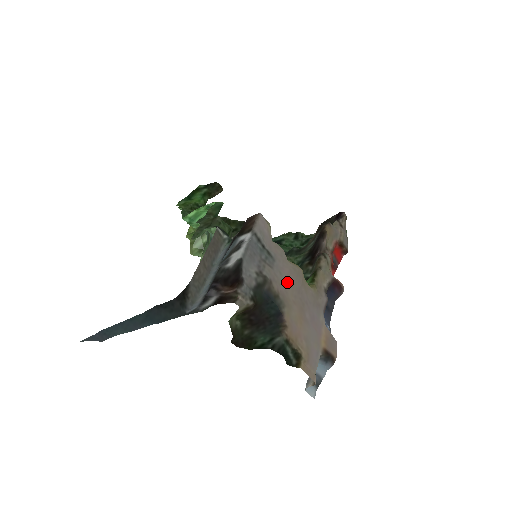
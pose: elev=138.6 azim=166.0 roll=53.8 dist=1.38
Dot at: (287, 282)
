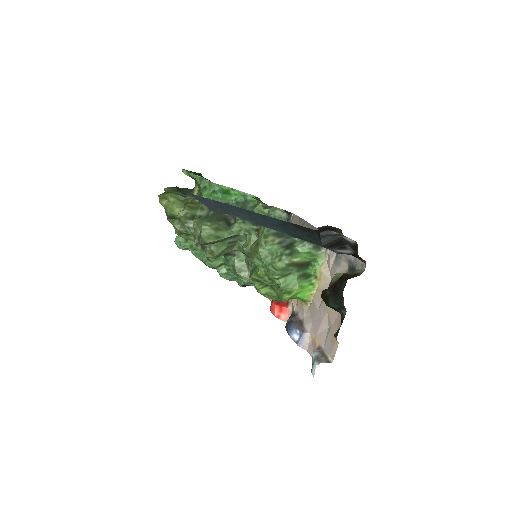
Dot at: occluded
